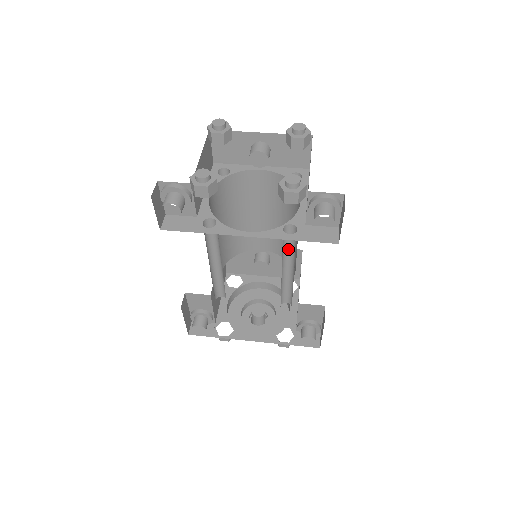
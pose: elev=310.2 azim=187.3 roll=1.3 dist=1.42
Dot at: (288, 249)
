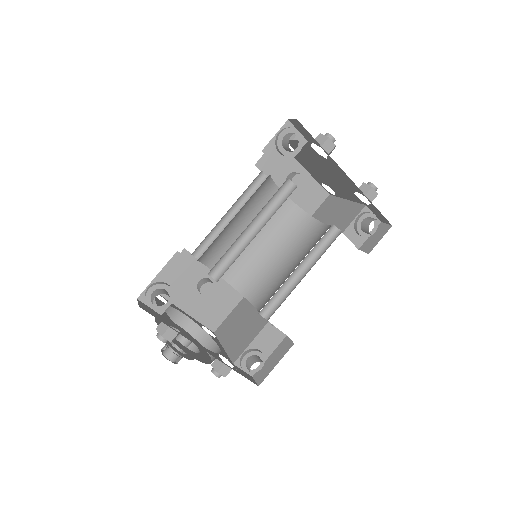
Dot at: (314, 250)
